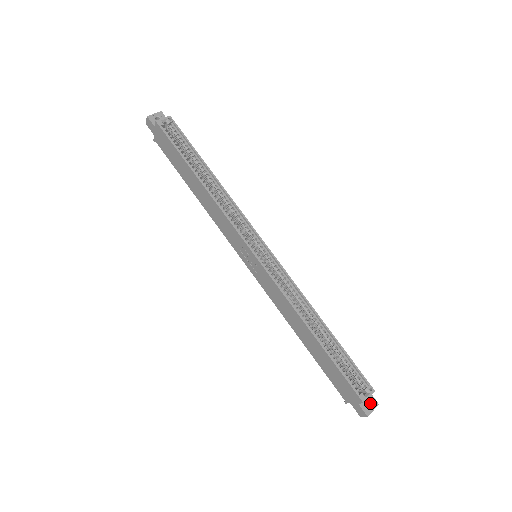
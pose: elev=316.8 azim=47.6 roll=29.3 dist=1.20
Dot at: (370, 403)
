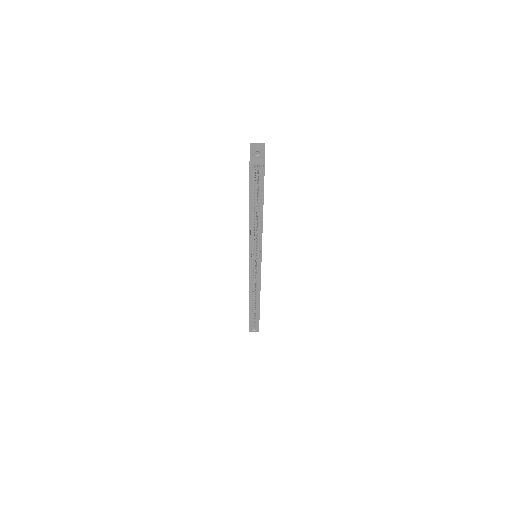
Dot at: occluded
